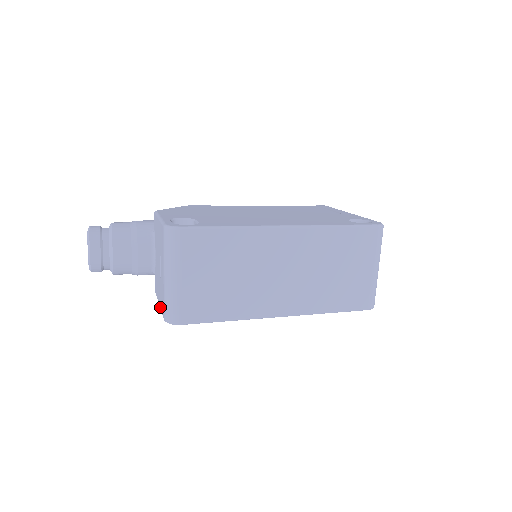
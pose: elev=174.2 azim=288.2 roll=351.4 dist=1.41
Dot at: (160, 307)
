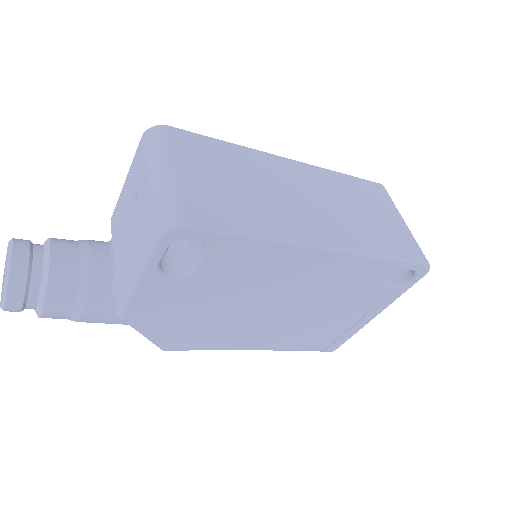
Dot at: (140, 263)
